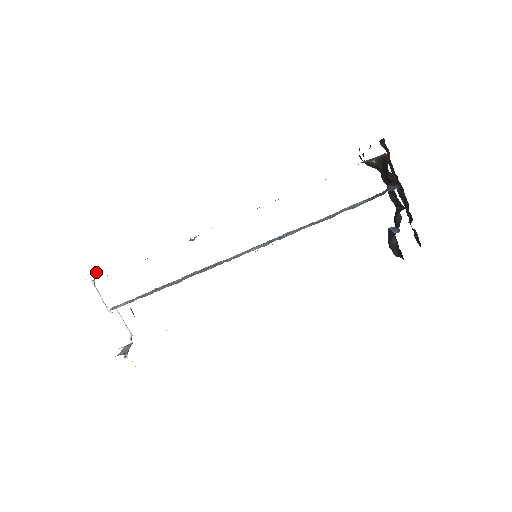
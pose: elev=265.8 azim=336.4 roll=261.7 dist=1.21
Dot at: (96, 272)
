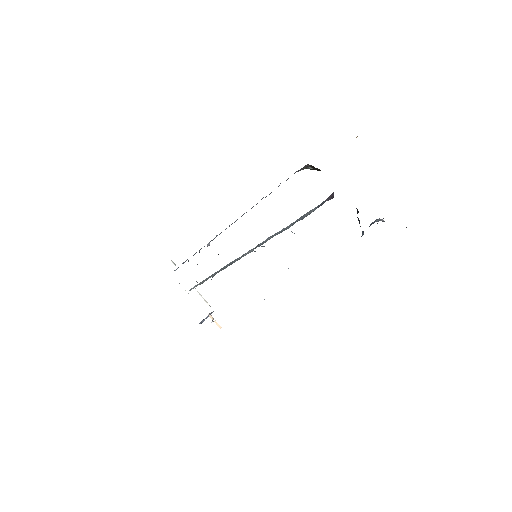
Dot at: (175, 264)
